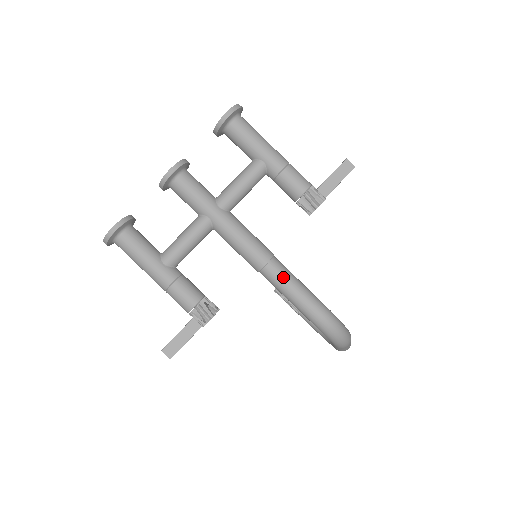
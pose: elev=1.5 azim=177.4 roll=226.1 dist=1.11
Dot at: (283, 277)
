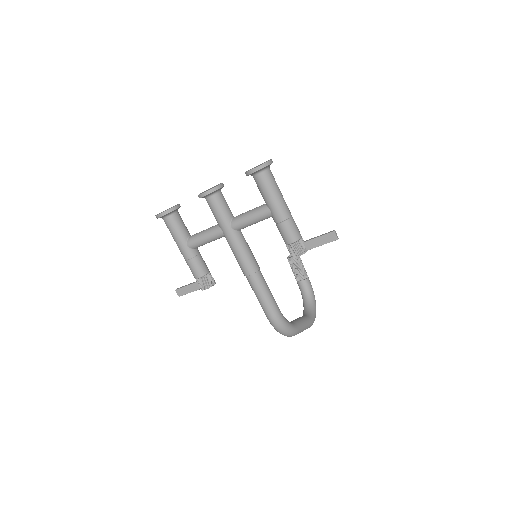
Dot at: (257, 288)
